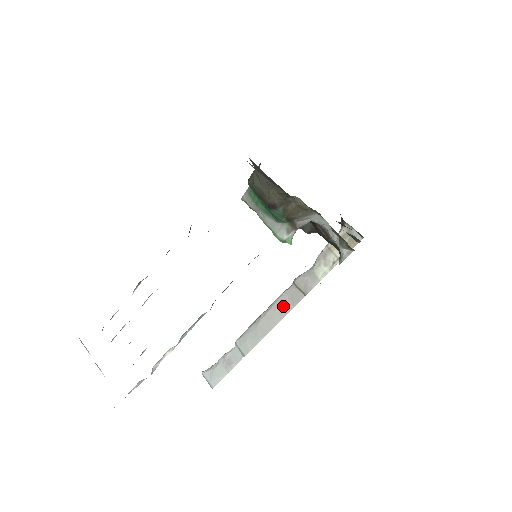
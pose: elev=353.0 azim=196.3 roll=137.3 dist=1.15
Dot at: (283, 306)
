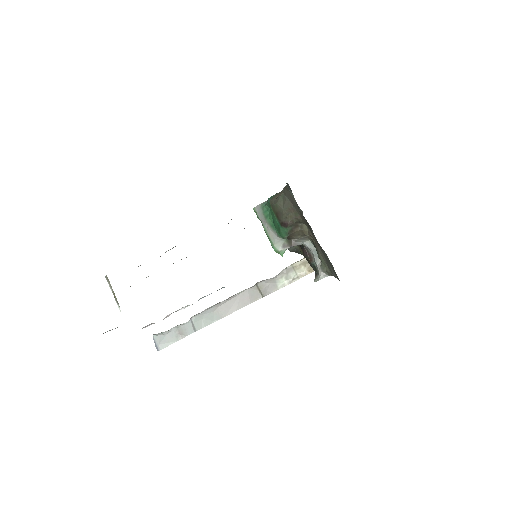
Dot at: (242, 300)
